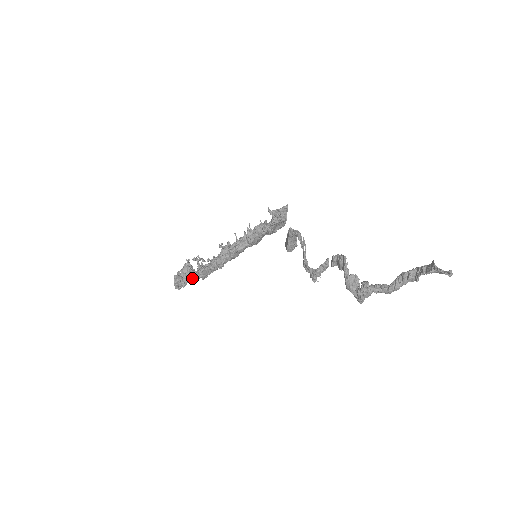
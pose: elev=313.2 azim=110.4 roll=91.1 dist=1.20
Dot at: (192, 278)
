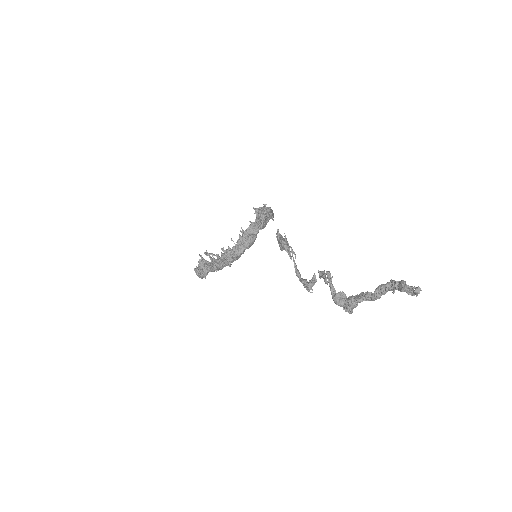
Dot at: occluded
